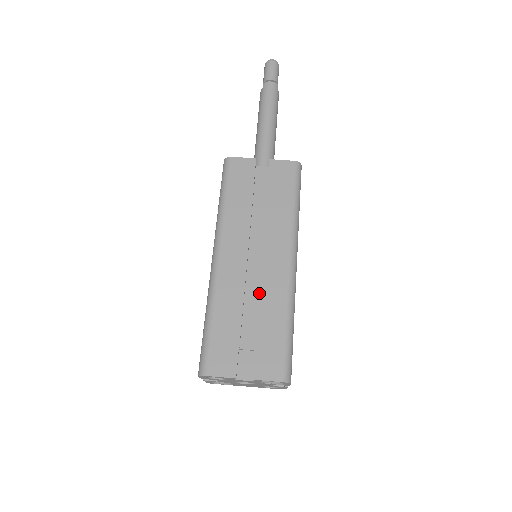
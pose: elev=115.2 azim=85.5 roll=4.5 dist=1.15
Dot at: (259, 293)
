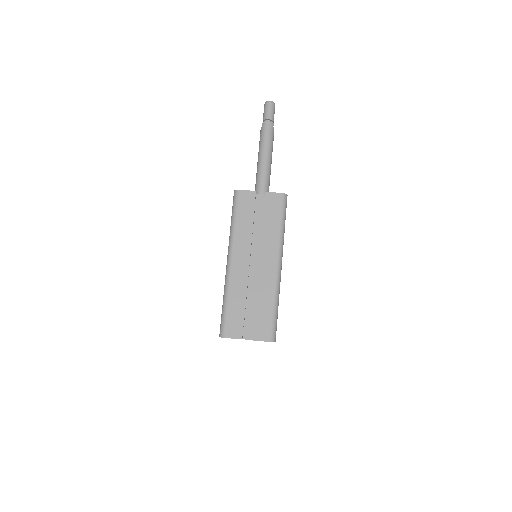
Dot at: (257, 287)
